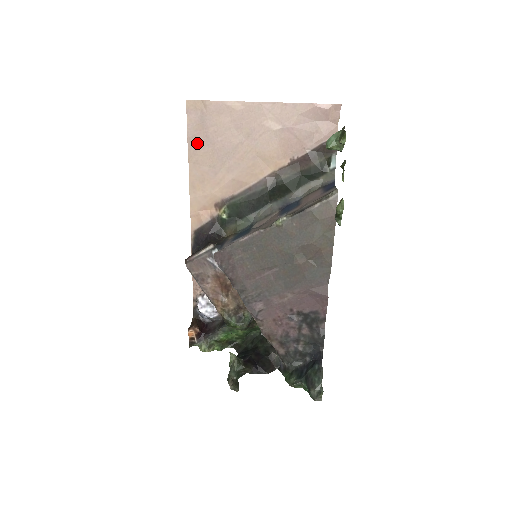
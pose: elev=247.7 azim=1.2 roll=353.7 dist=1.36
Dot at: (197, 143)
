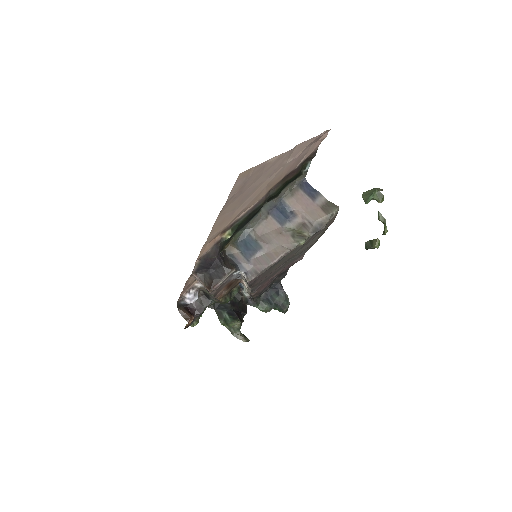
Dot at: (231, 200)
